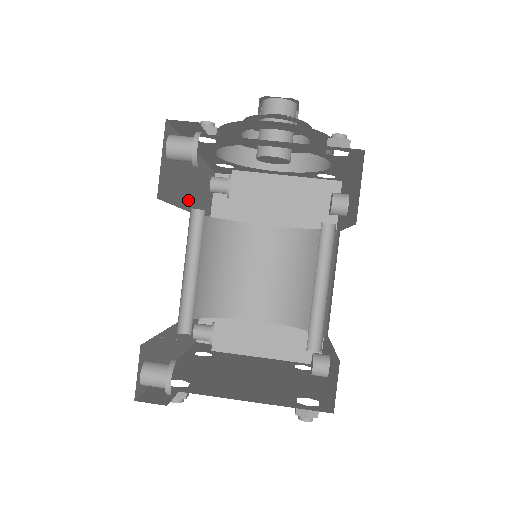
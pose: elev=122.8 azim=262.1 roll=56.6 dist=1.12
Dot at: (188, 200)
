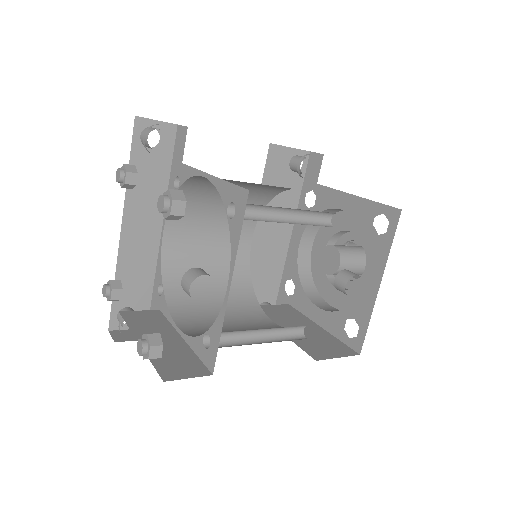
Dot at: (260, 228)
